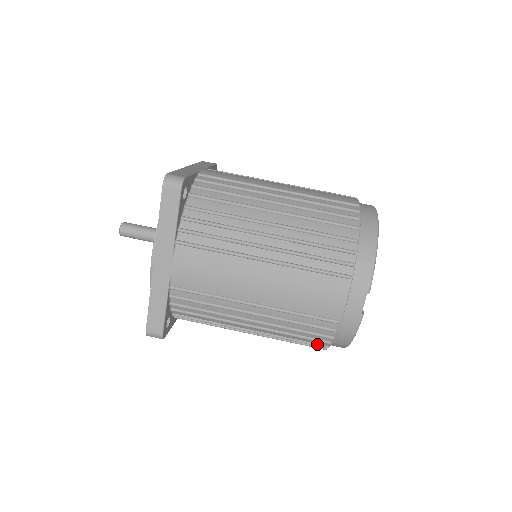
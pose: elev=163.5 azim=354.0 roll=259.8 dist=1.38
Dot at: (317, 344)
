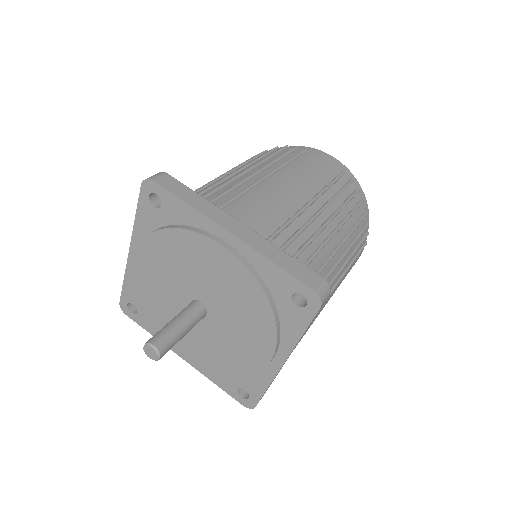
Dot at: occluded
